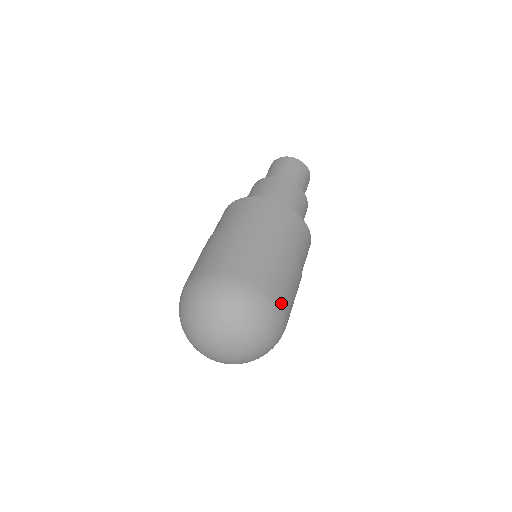
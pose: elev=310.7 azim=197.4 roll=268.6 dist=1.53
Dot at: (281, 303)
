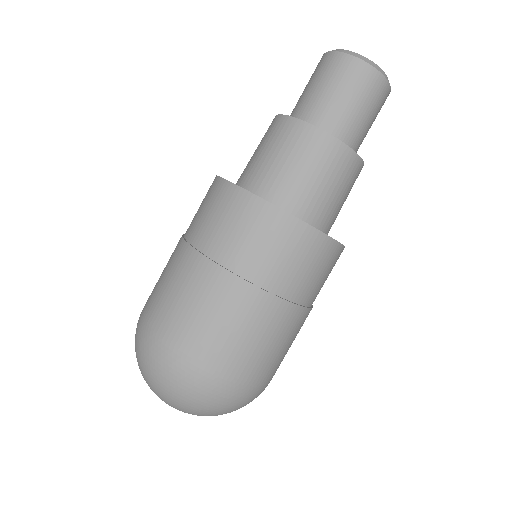
Dot at: (269, 380)
